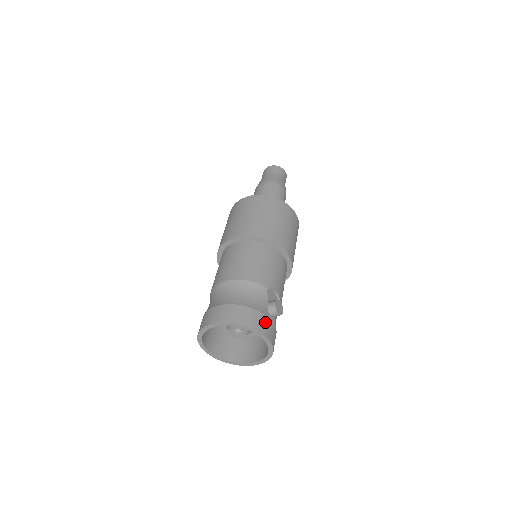
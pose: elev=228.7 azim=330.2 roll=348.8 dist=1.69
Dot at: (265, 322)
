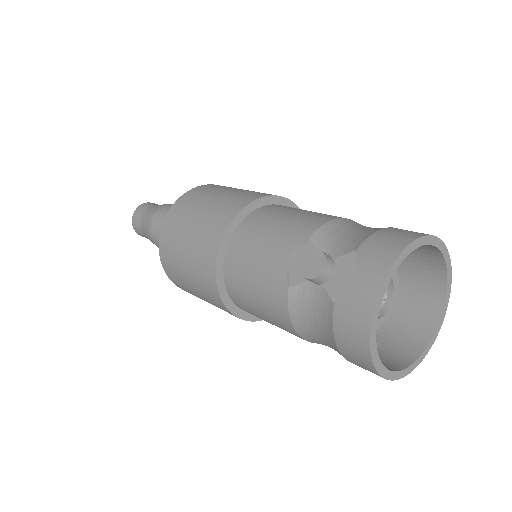
Dot at: (423, 303)
